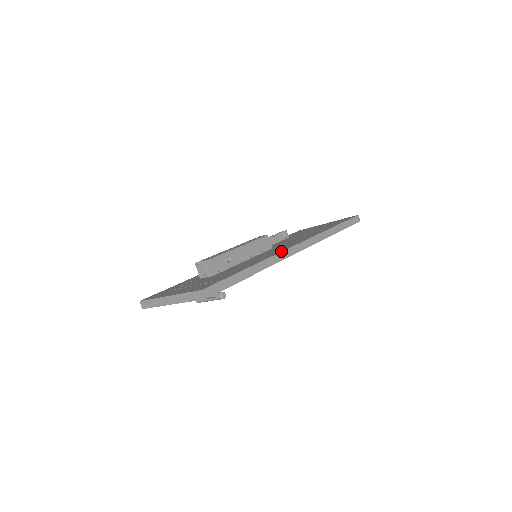
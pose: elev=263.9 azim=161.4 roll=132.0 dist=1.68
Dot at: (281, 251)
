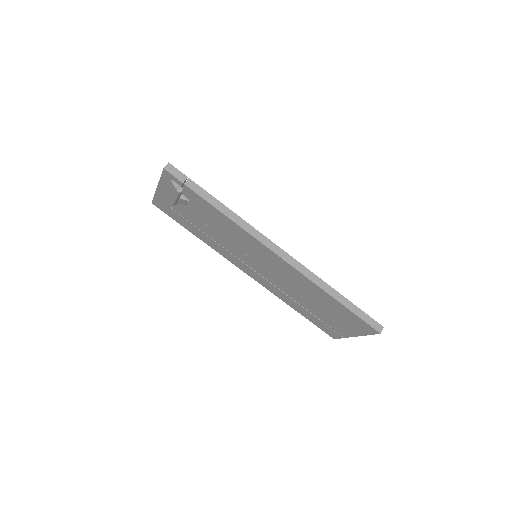
Dot at: (261, 233)
